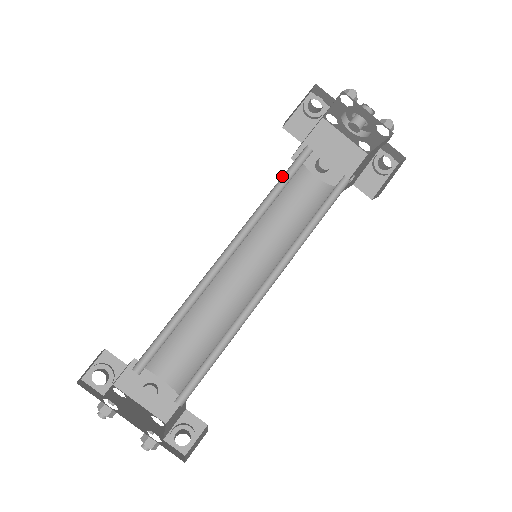
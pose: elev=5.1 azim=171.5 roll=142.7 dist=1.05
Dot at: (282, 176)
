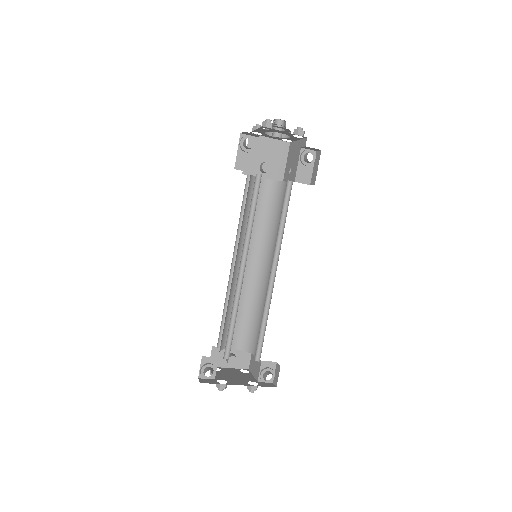
Dot at: occluded
